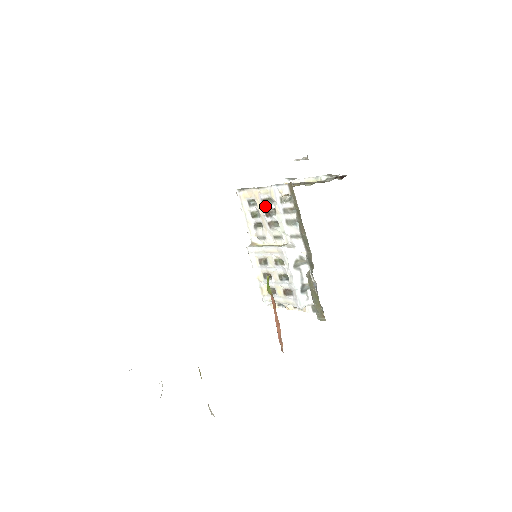
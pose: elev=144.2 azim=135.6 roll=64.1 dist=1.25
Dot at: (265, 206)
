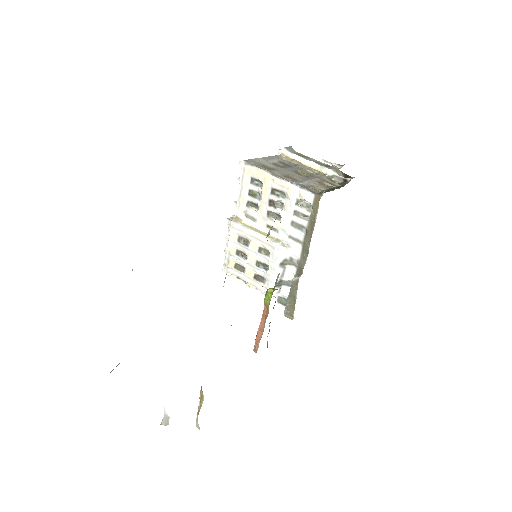
Dot at: (273, 195)
